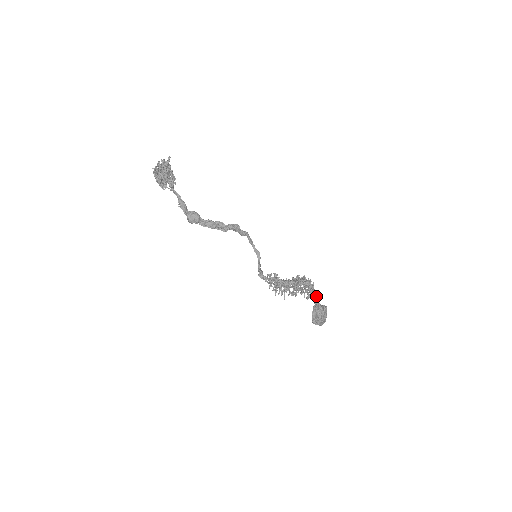
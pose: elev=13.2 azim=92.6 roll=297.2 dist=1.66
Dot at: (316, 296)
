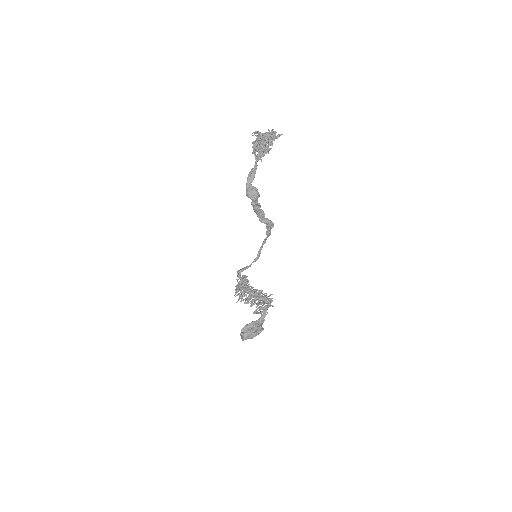
Dot at: (264, 315)
